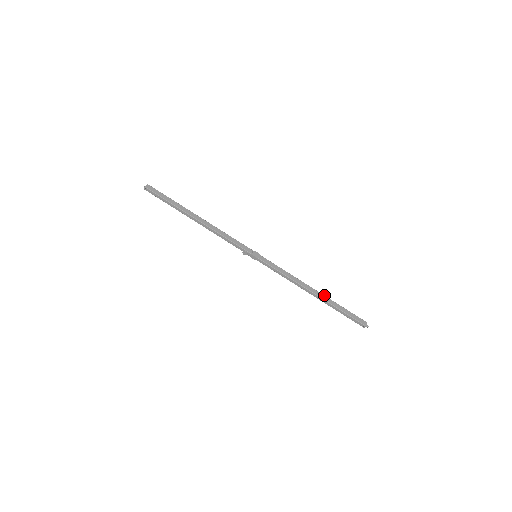
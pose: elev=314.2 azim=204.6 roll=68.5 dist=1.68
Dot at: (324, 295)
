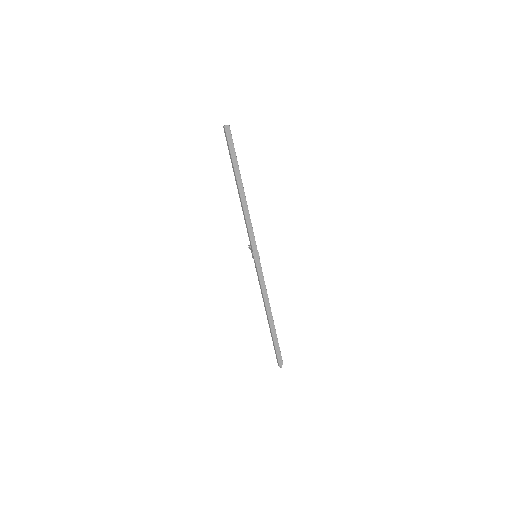
Dot at: occluded
